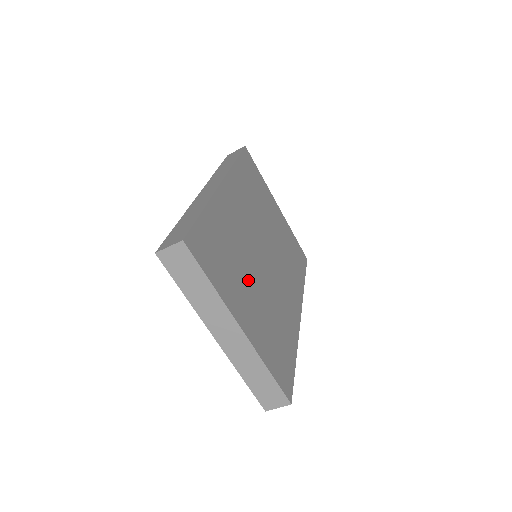
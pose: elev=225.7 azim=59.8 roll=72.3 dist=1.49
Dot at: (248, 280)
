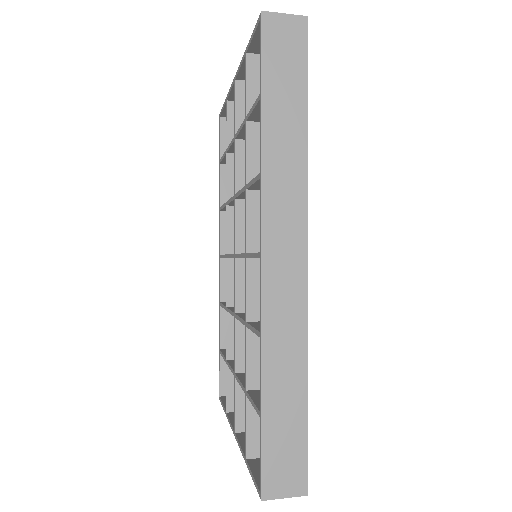
Dot at: occluded
